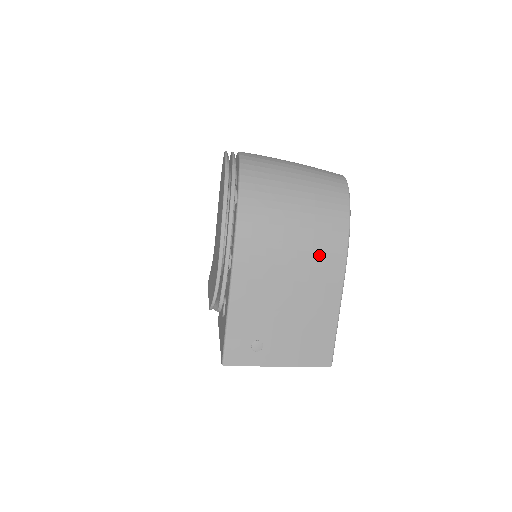
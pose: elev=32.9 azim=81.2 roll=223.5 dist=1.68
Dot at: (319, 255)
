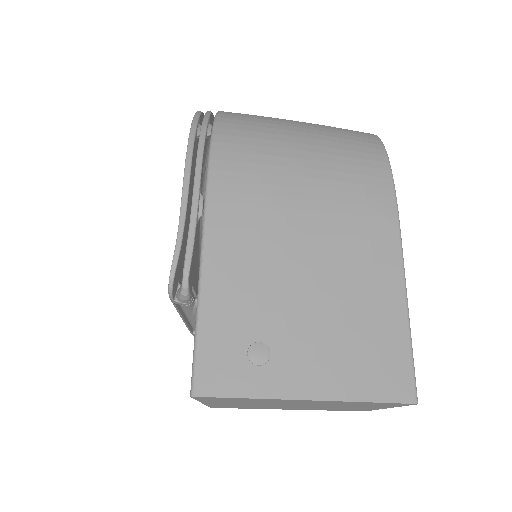
Dot at: (349, 196)
